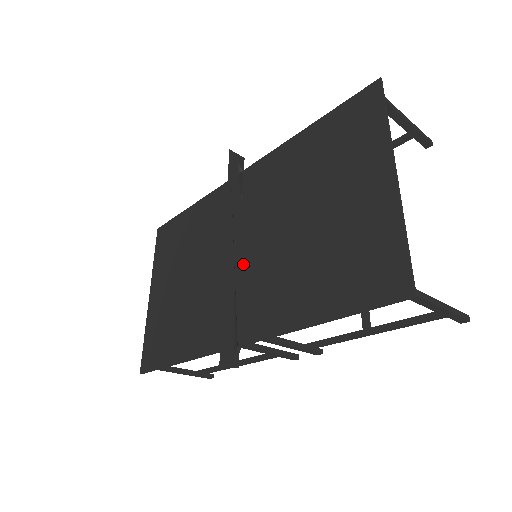
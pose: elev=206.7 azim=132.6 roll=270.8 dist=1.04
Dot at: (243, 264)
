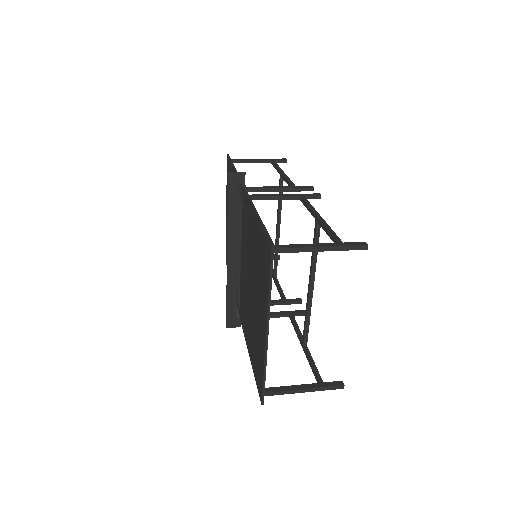
Dot at: (241, 269)
